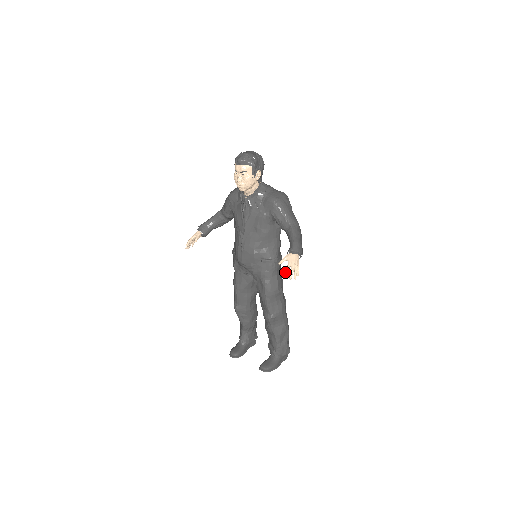
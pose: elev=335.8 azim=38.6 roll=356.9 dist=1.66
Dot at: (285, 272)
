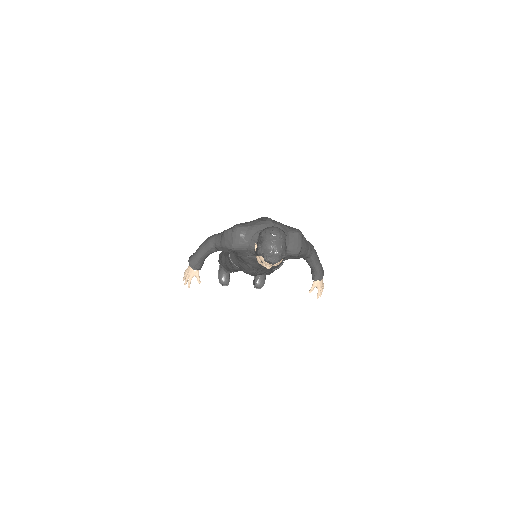
Dot at: occluded
